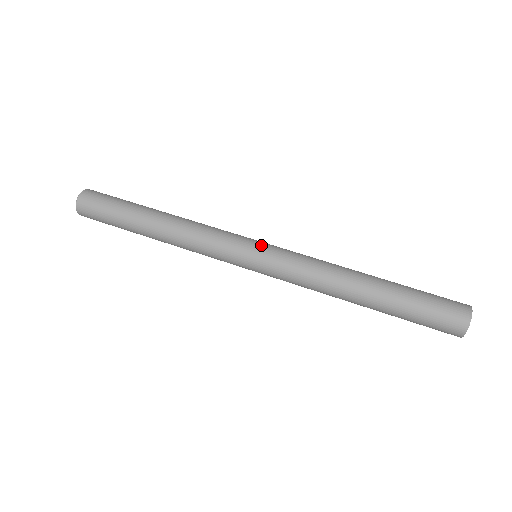
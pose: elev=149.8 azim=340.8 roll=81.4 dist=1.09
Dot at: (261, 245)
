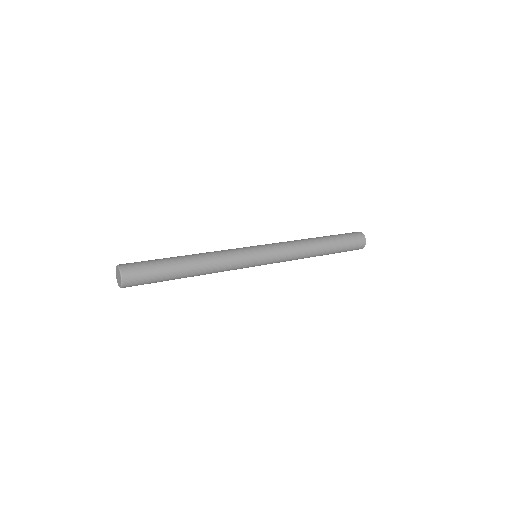
Dot at: (262, 251)
